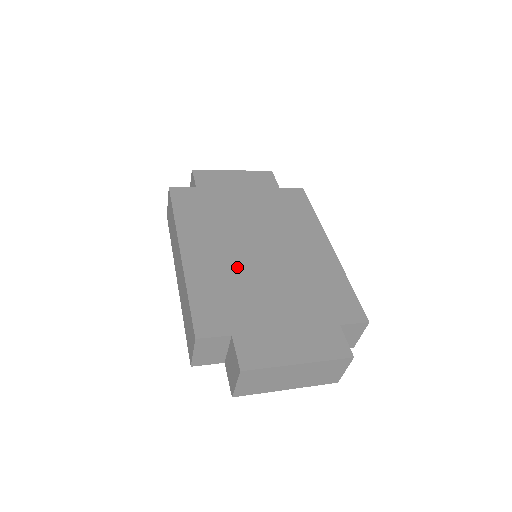
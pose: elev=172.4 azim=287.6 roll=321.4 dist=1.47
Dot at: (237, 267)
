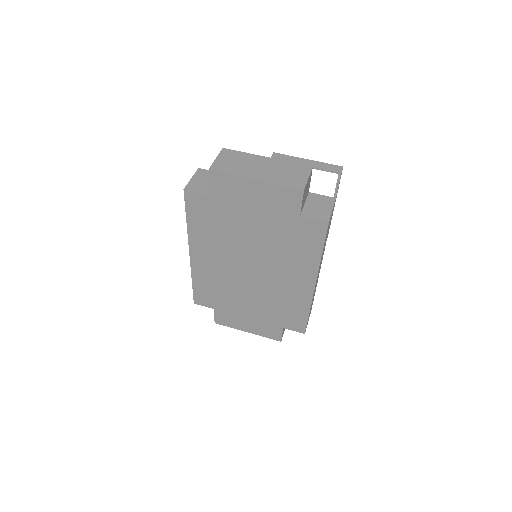
Dot at: (228, 277)
